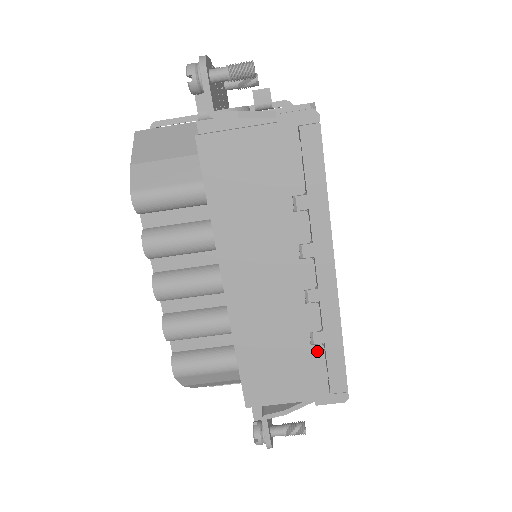
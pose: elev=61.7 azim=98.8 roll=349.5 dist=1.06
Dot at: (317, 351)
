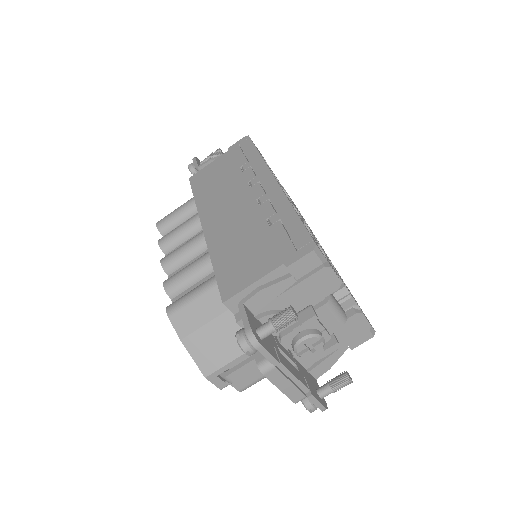
Dot at: (276, 227)
